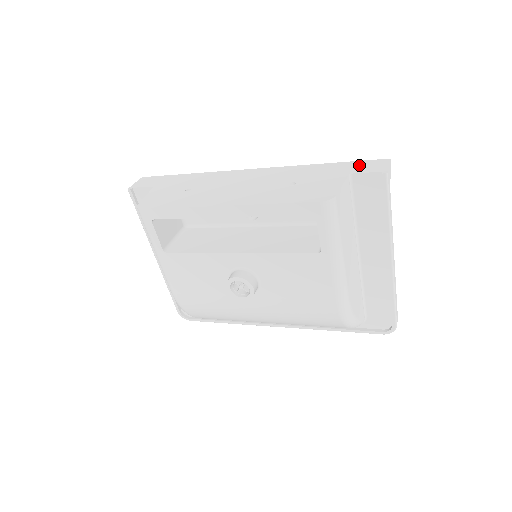
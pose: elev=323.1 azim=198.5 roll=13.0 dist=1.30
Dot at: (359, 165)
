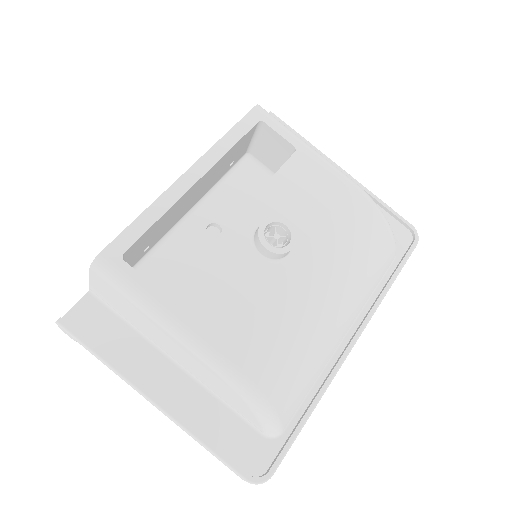
Dot at: occluded
